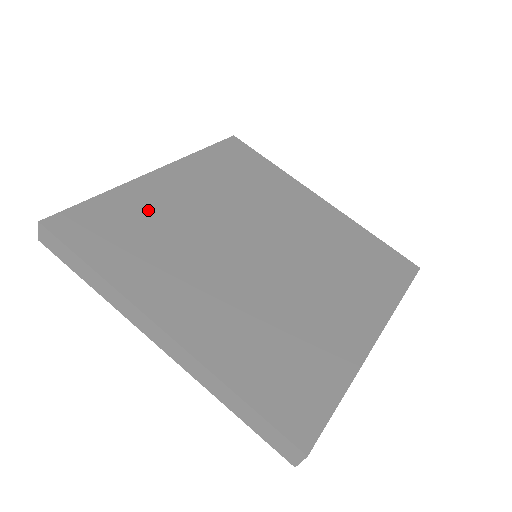
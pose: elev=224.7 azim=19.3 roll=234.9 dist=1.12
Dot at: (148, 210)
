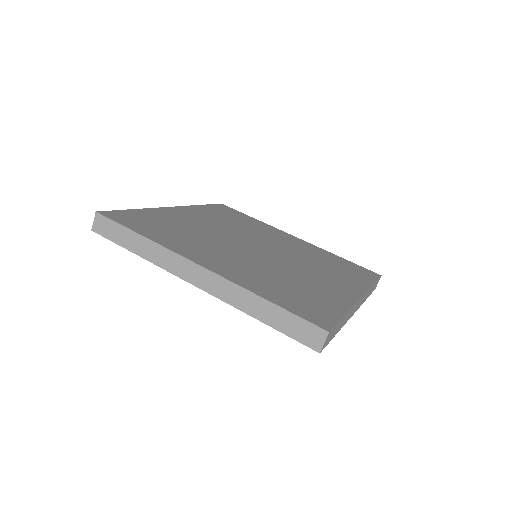
Dot at: (172, 220)
